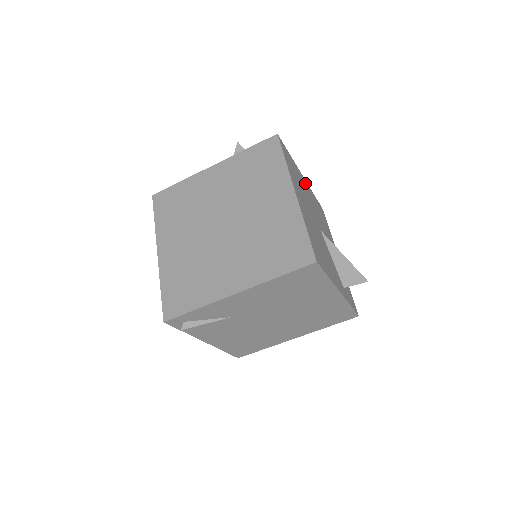
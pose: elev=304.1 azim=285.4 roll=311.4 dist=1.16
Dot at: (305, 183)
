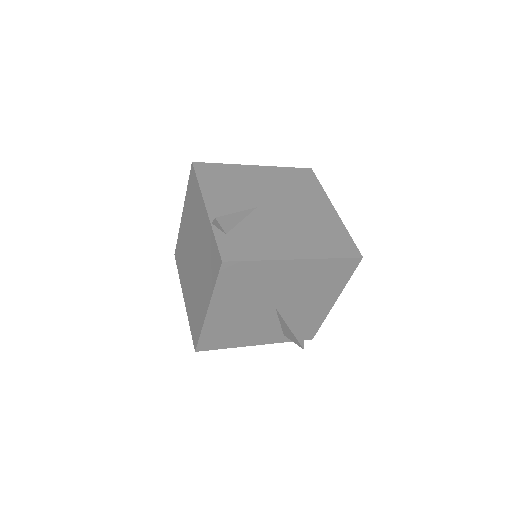
Dot at: (295, 266)
